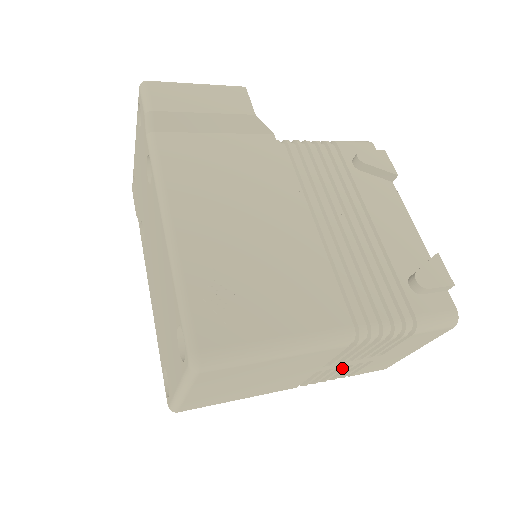
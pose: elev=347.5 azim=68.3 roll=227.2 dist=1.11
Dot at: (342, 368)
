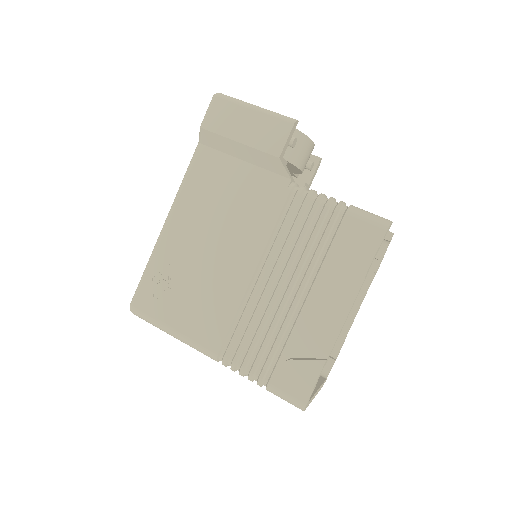
Dot at: occluded
